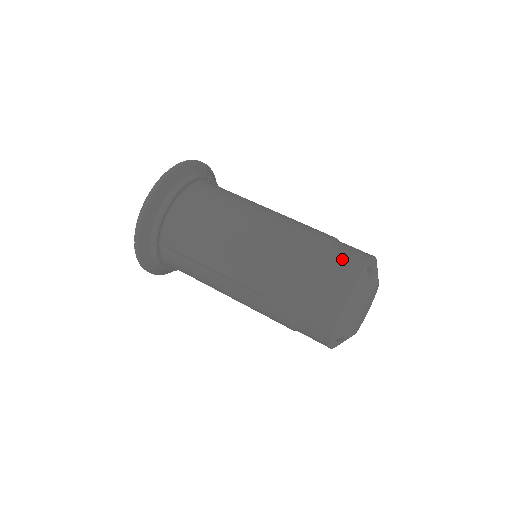
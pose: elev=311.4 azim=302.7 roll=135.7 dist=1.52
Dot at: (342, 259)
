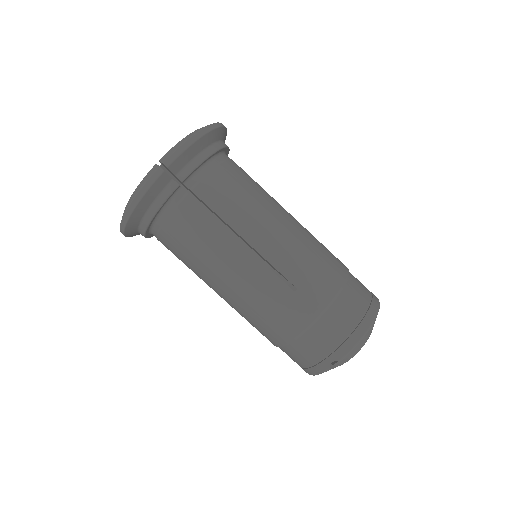
Dot at: (308, 355)
